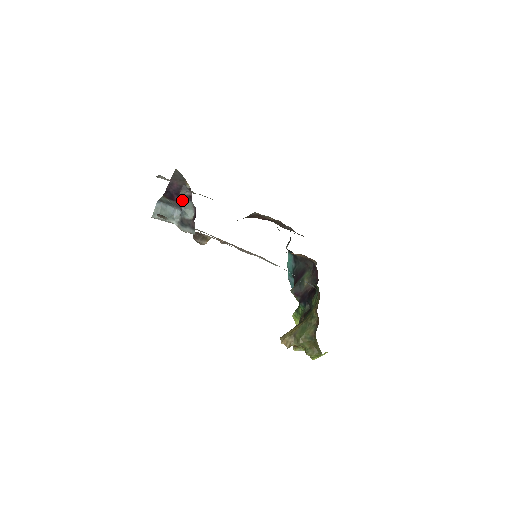
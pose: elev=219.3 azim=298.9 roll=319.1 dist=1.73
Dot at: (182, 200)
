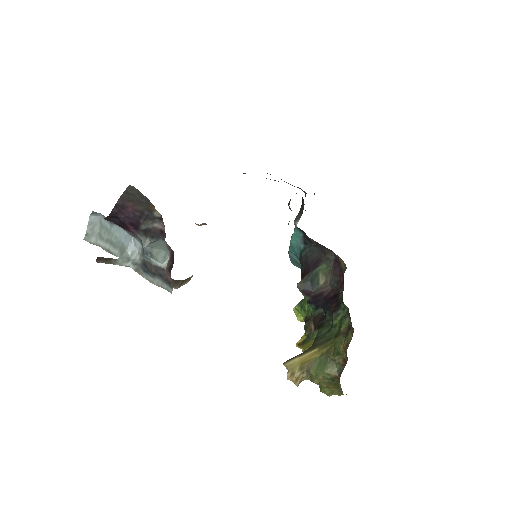
Dot at: (145, 234)
